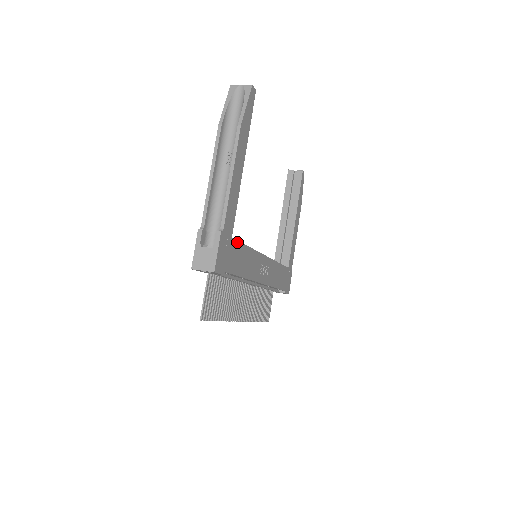
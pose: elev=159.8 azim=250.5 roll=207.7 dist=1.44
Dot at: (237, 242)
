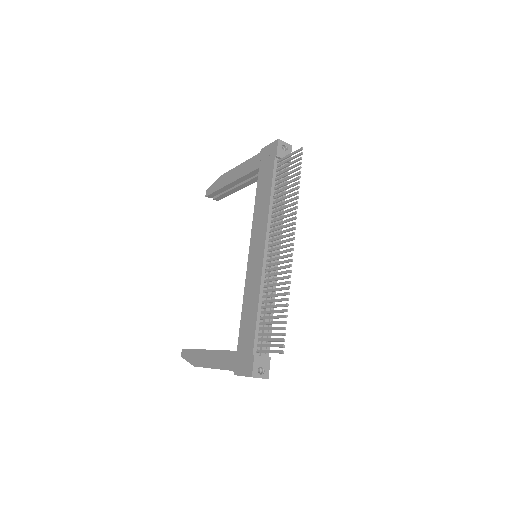
Dot at: occluded
